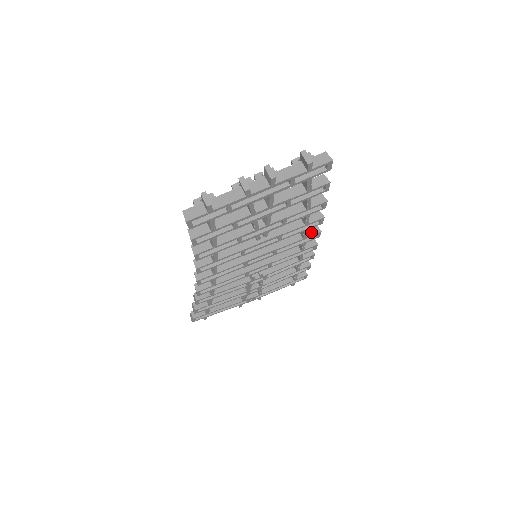
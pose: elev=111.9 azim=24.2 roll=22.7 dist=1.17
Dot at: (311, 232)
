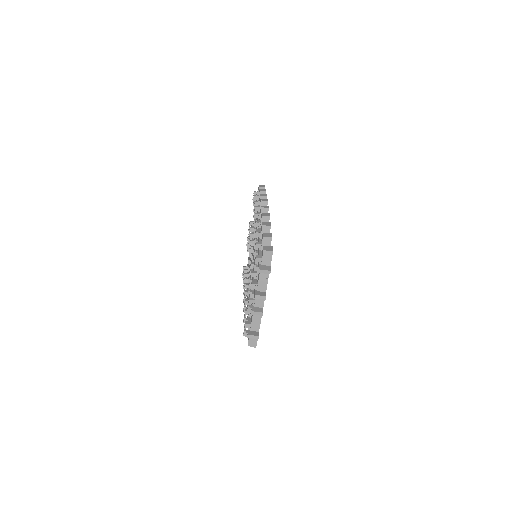
Dot at: occluded
